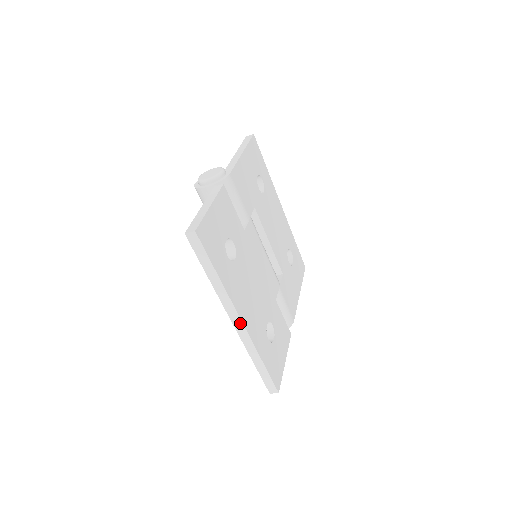
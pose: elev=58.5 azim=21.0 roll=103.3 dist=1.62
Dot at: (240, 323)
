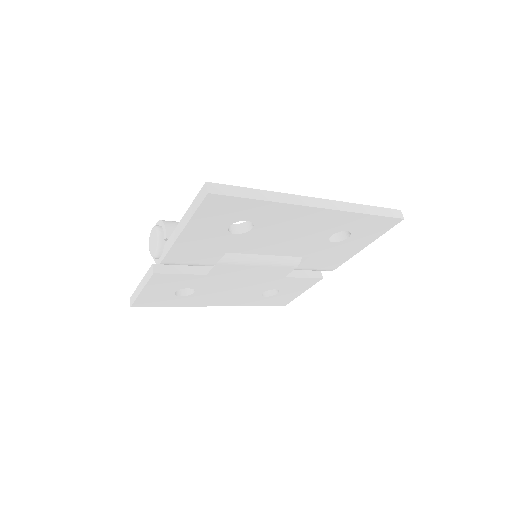
Dot at: occluded
